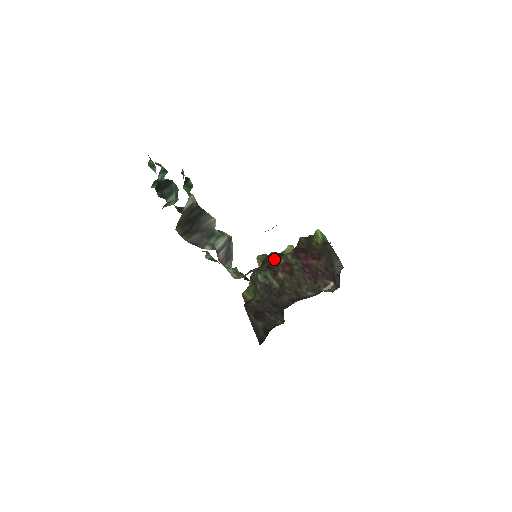
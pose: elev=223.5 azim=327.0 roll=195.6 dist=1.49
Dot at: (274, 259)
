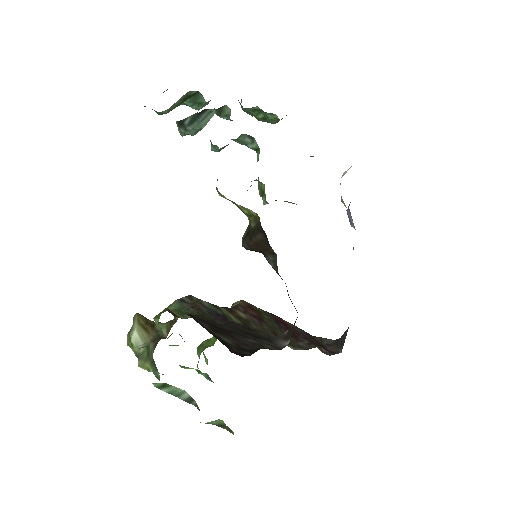
Dot at: occluded
